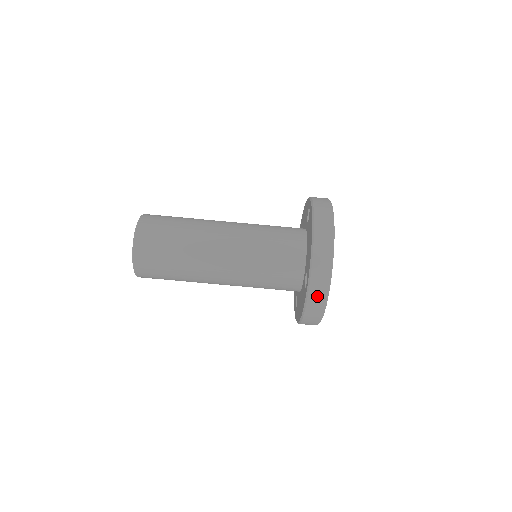
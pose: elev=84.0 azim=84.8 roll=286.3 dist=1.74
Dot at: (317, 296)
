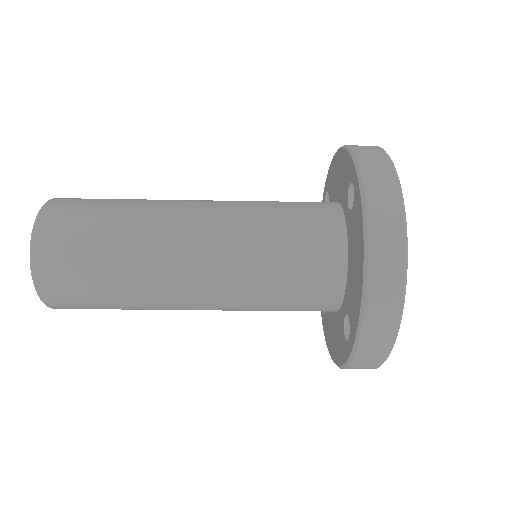
Dot at: (367, 361)
